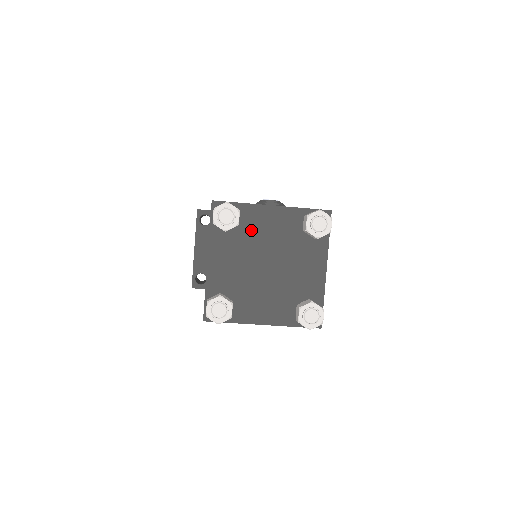
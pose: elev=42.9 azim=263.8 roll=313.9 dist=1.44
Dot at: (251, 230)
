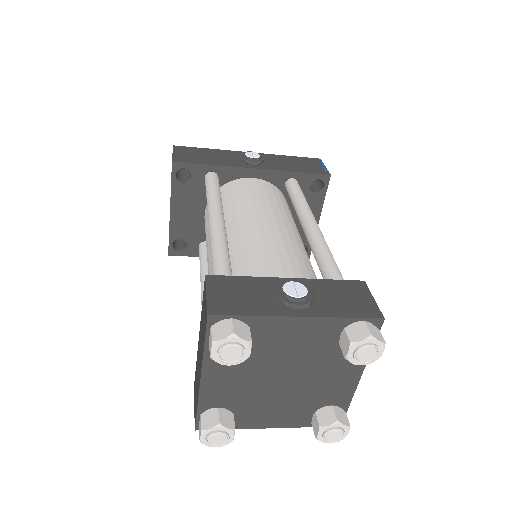
Dot at: (265, 345)
